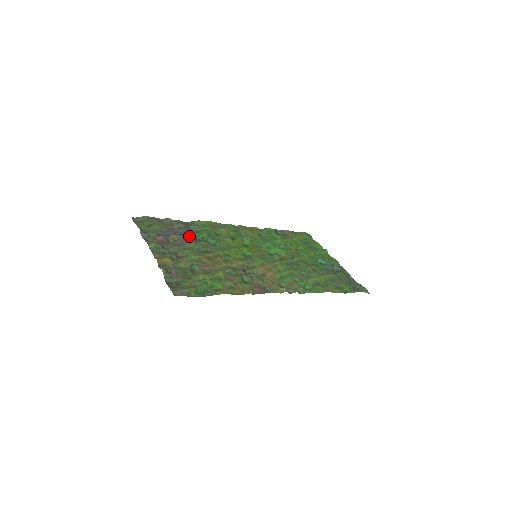
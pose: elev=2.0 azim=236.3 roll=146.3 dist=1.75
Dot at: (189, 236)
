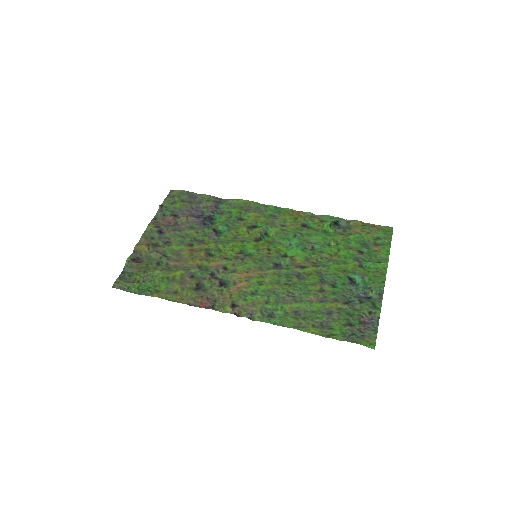
Dot at: (202, 219)
